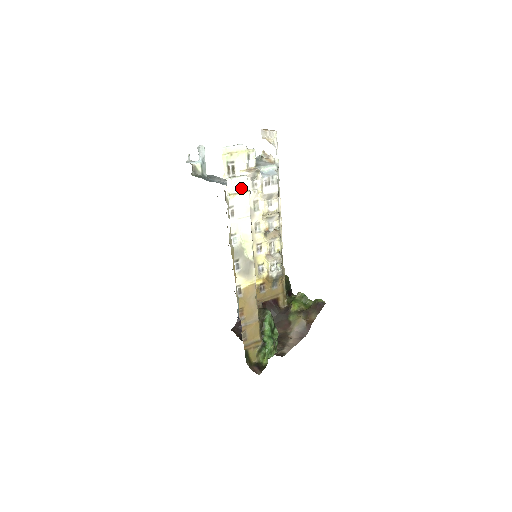
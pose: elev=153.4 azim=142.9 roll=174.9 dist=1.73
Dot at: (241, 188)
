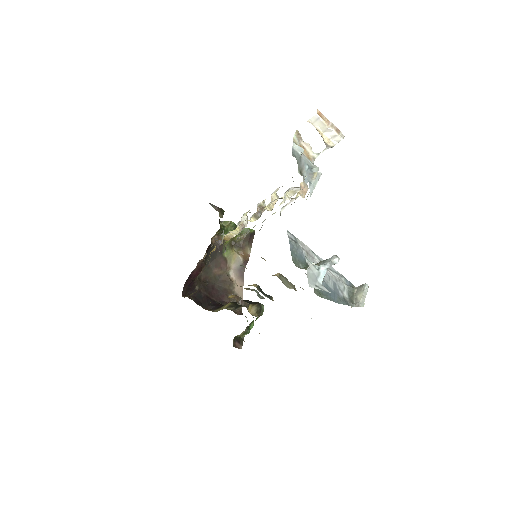
Dot at: occluded
